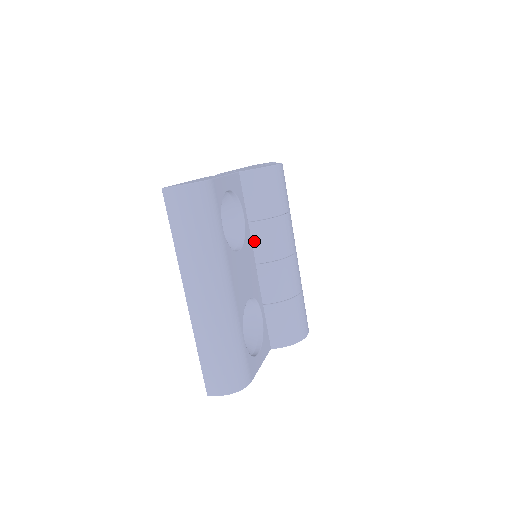
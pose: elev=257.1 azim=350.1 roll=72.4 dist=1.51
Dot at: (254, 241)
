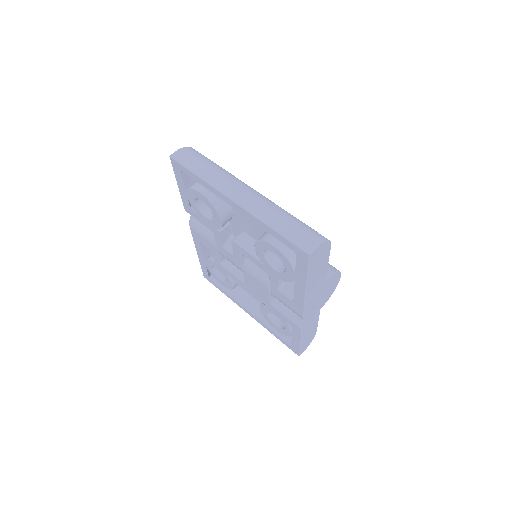
Dot at: occluded
